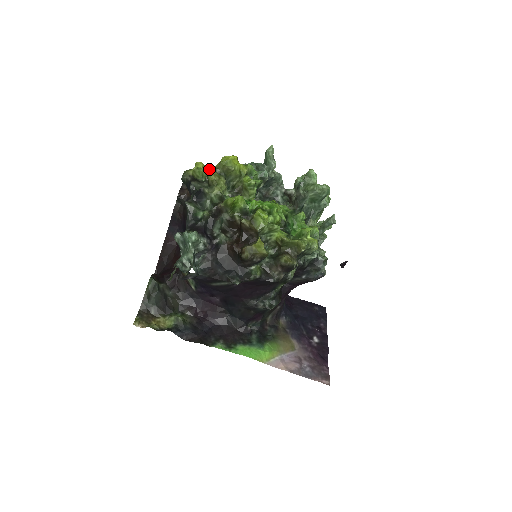
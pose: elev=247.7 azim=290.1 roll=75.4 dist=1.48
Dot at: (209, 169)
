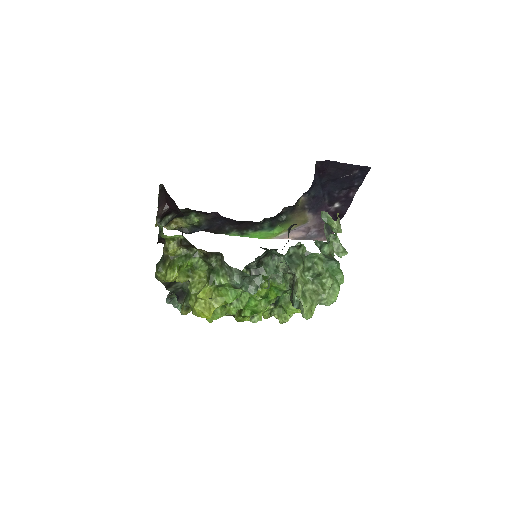
Dot at: occluded
